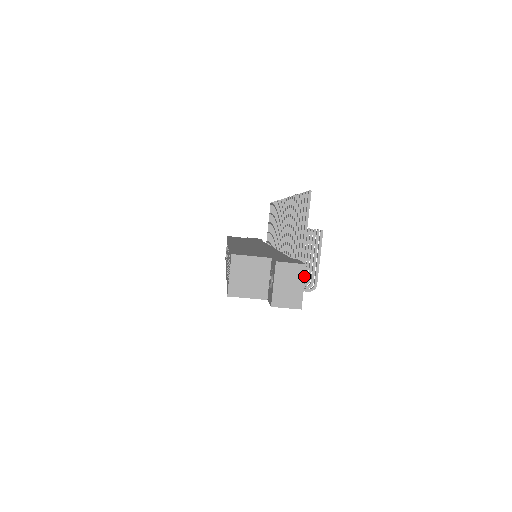
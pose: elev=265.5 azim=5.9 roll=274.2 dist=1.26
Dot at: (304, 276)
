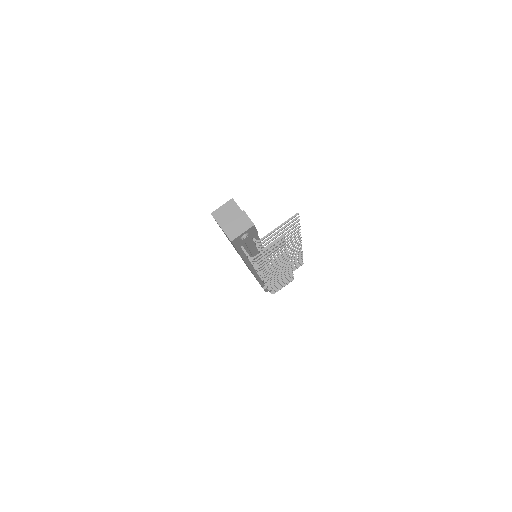
Dot at: (248, 229)
